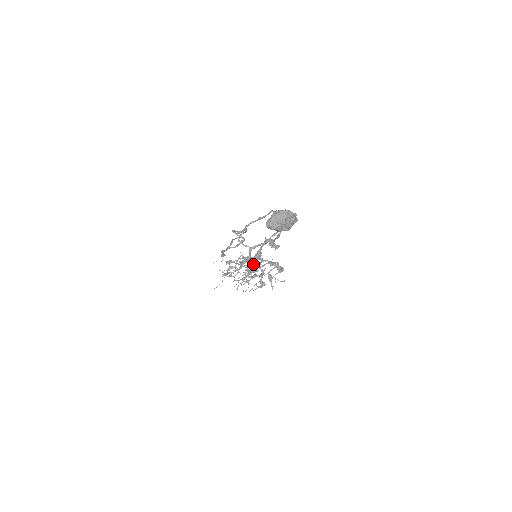
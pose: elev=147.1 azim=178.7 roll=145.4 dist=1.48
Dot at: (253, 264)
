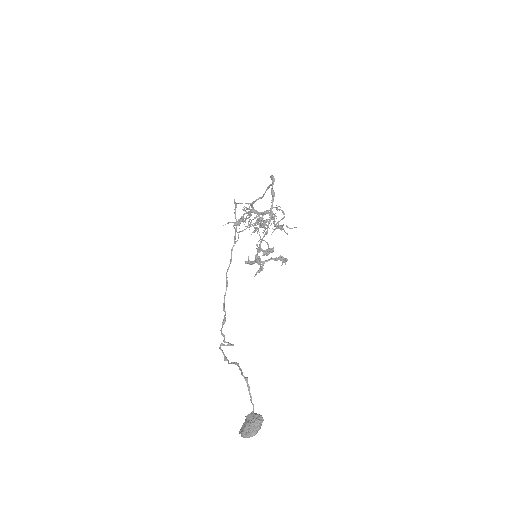
Dot at: (259, 221)
